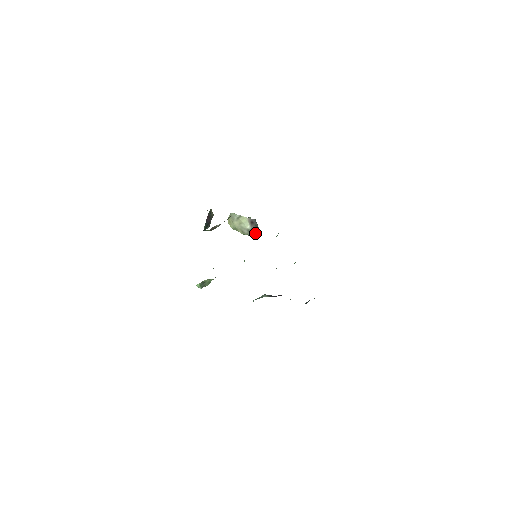
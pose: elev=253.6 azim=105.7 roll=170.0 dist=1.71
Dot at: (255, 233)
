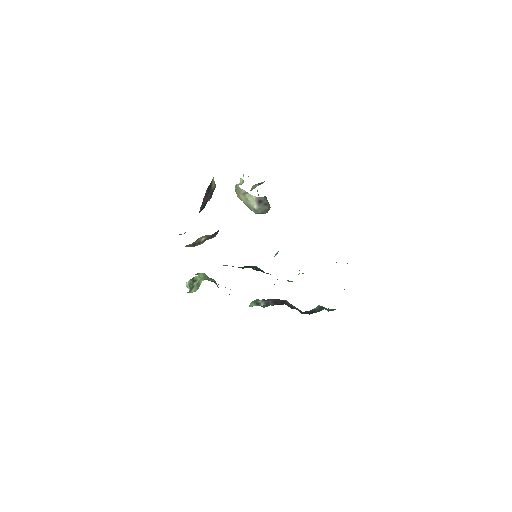
Dot at: (263, 213)
